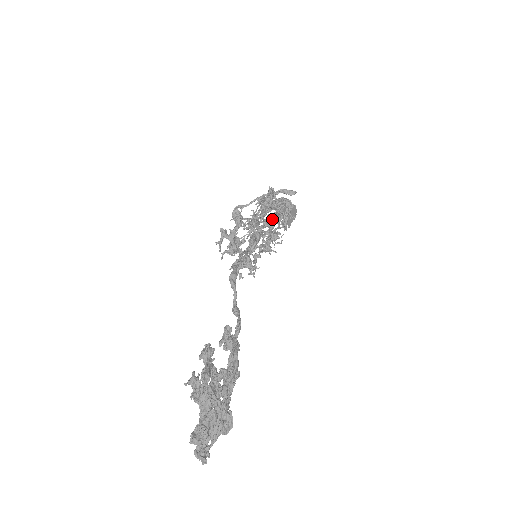
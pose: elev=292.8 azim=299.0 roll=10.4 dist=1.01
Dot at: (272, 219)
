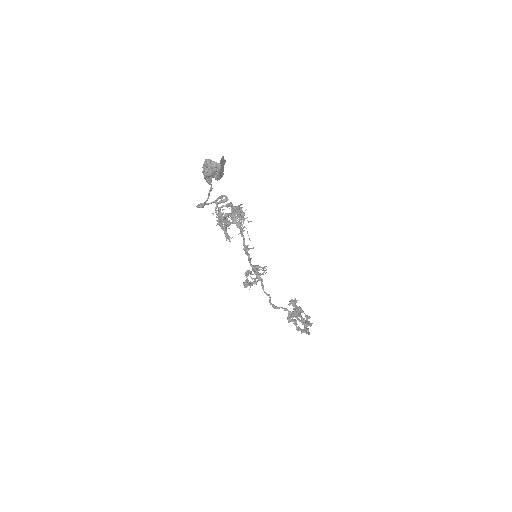
Dot at: occluded
